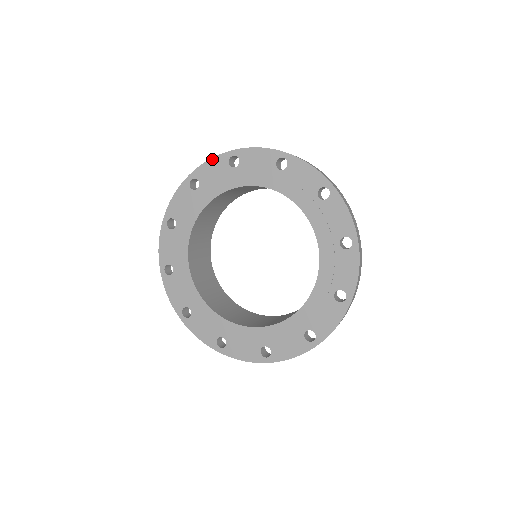
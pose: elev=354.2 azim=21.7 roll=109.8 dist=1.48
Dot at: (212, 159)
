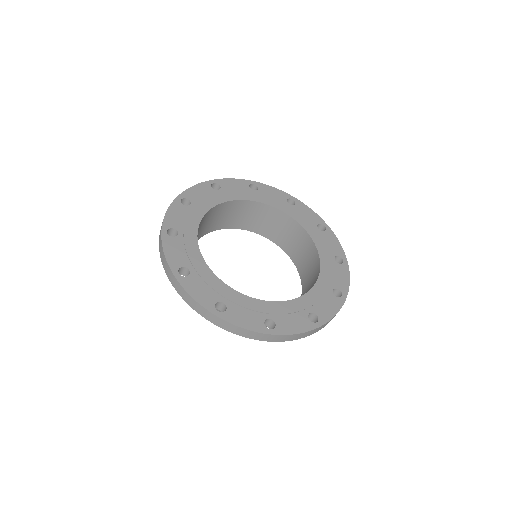
Dot at: (277, 189)
